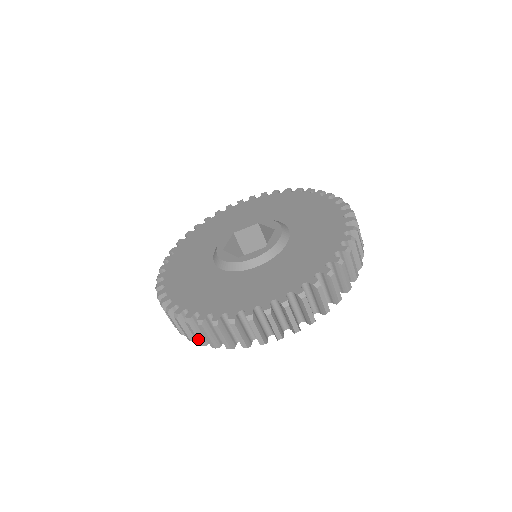
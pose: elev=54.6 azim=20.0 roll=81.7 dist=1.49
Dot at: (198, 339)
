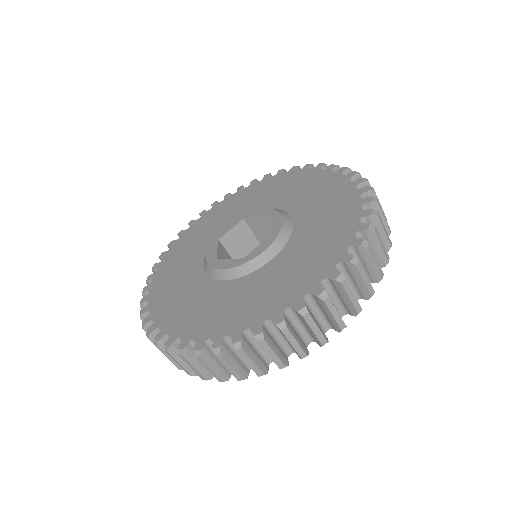
Dot at: occluded
